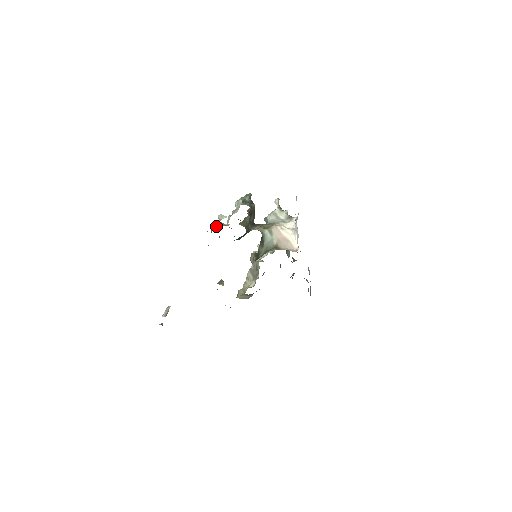
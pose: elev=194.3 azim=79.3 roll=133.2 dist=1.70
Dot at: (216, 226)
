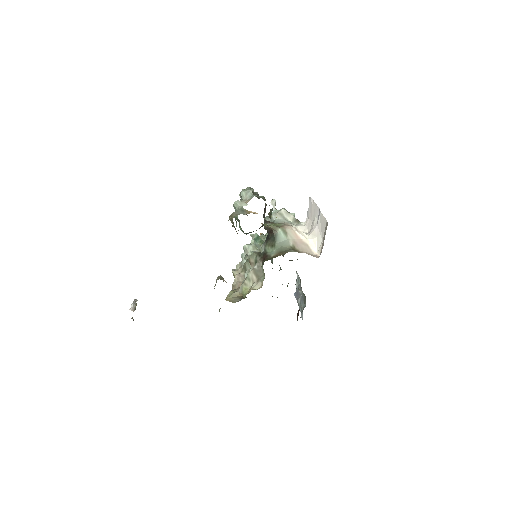
Dot at: (239, 212)
